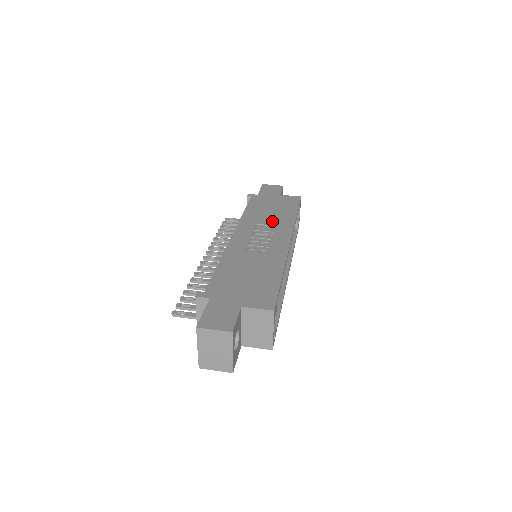
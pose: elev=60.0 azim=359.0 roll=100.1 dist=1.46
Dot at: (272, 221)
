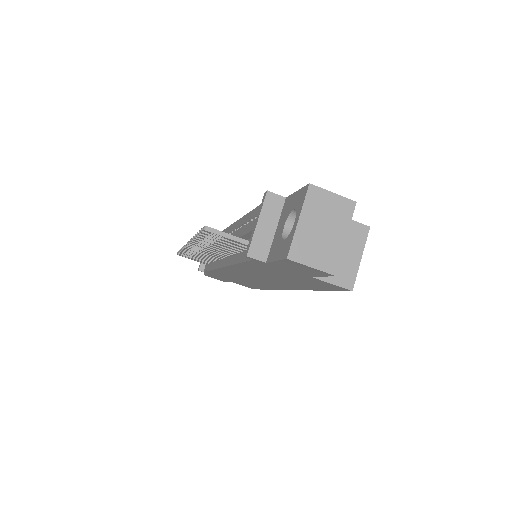
Dot at: occluded
